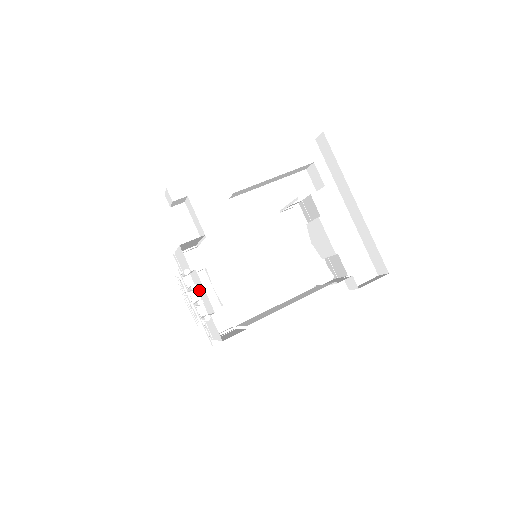
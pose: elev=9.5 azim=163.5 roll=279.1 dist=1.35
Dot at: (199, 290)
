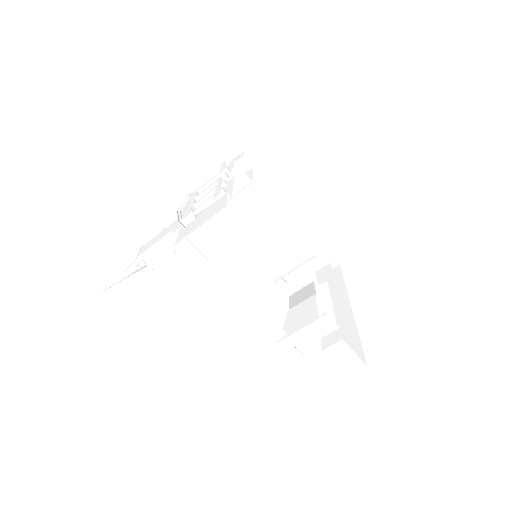
Dot at: occluded
